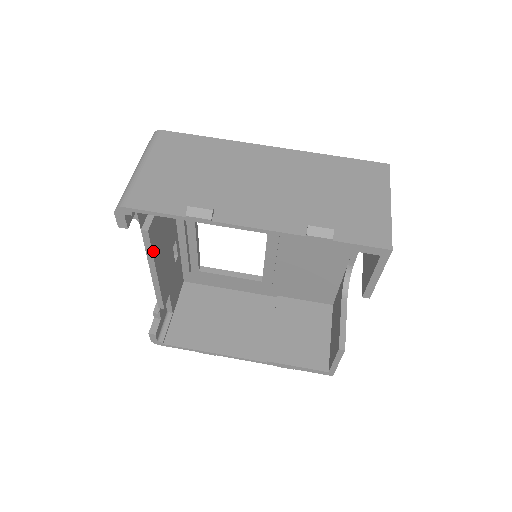
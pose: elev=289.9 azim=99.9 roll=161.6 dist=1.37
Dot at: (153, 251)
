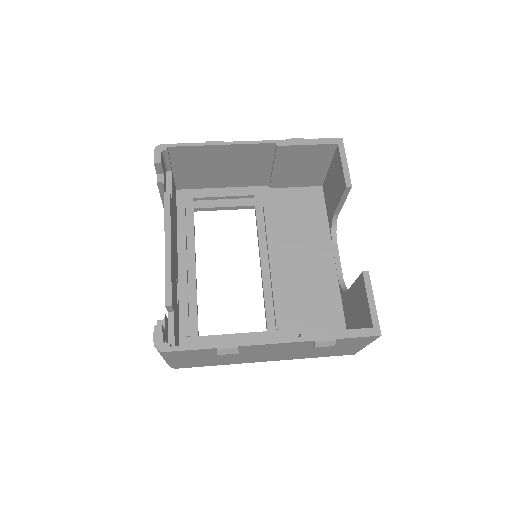
Dot at: (170, 218)
